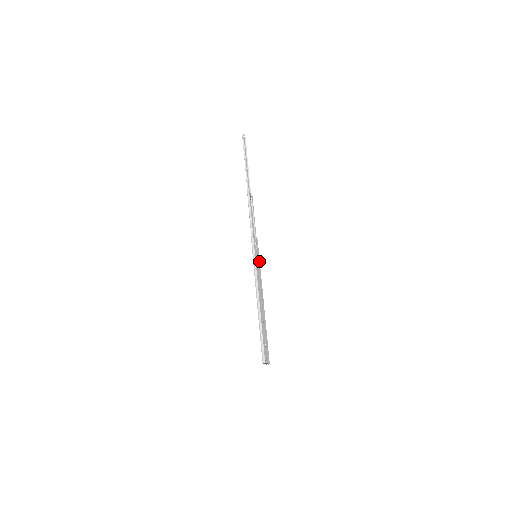
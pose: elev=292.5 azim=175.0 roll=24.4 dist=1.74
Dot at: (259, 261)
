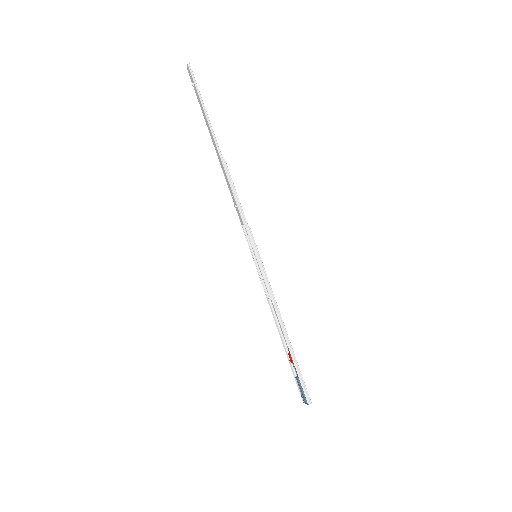
Dot at: occluded
